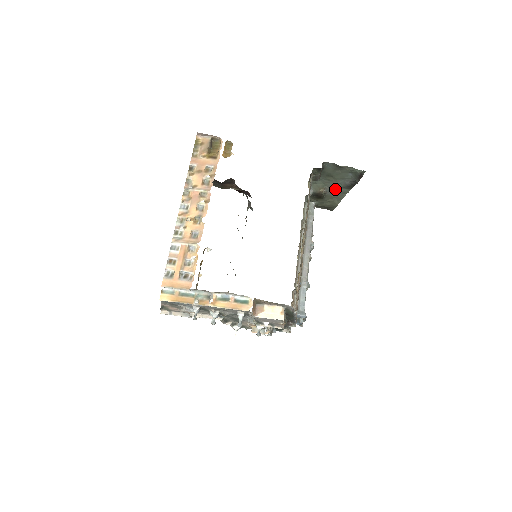
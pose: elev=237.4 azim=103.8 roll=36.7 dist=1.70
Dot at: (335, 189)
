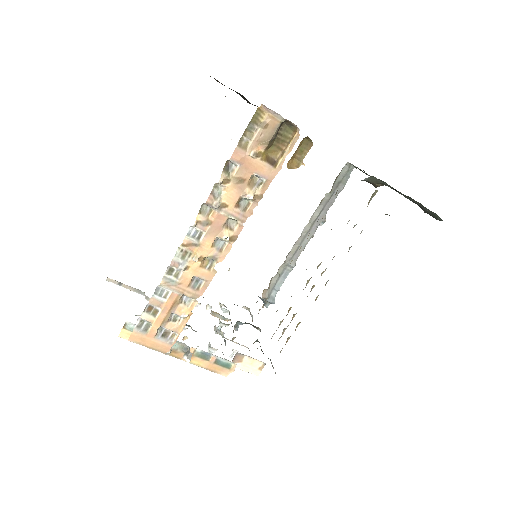
Dot at: occluded
